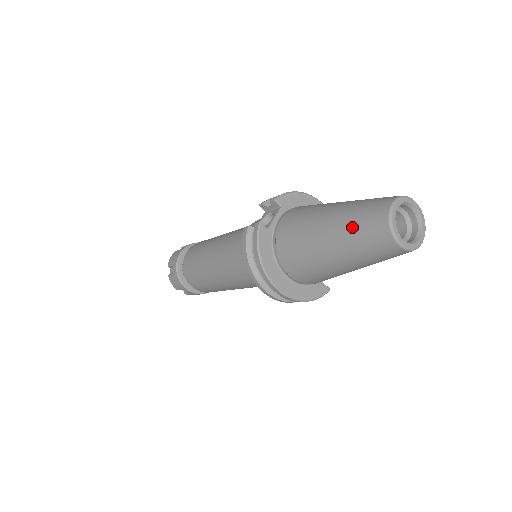
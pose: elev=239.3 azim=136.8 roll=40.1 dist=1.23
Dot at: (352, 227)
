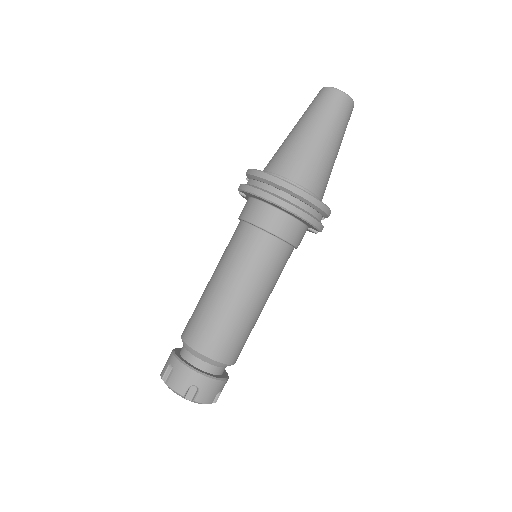
Dot at: (310, 110)
